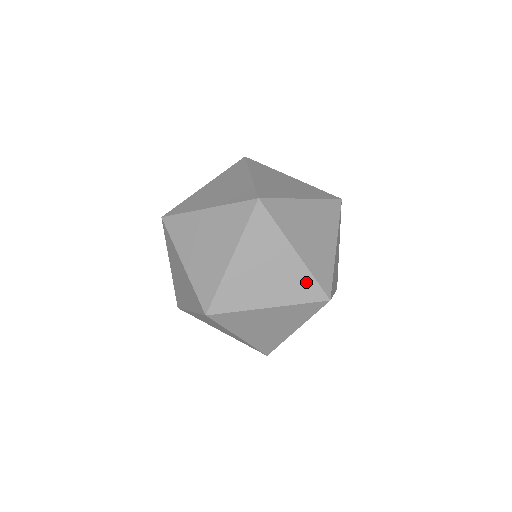
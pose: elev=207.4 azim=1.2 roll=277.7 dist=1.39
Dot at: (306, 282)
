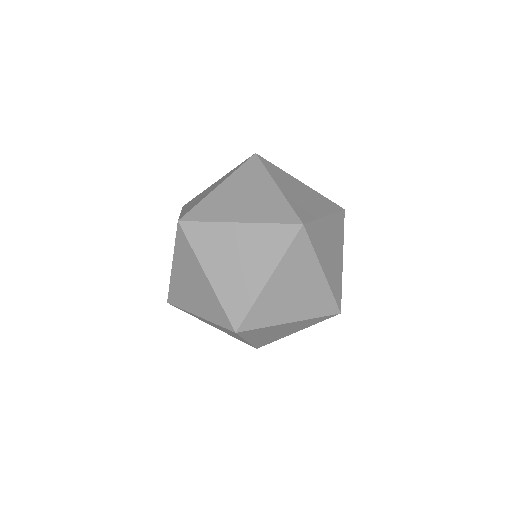
Dot at: (281, 208)
